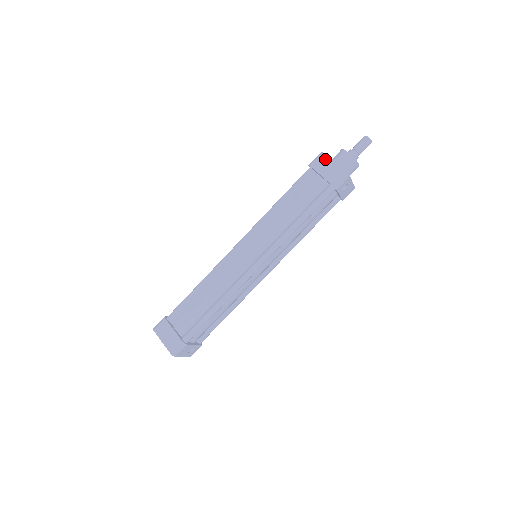
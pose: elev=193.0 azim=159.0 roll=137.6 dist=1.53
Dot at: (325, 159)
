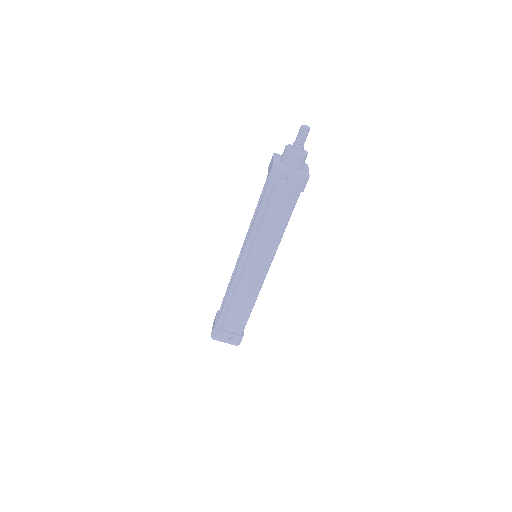
Dot at: (272, 159)
